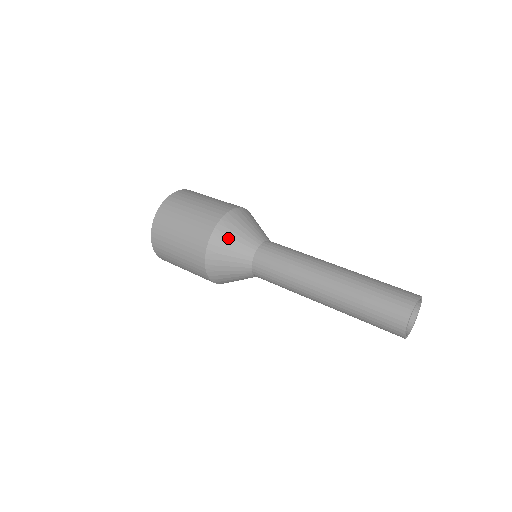
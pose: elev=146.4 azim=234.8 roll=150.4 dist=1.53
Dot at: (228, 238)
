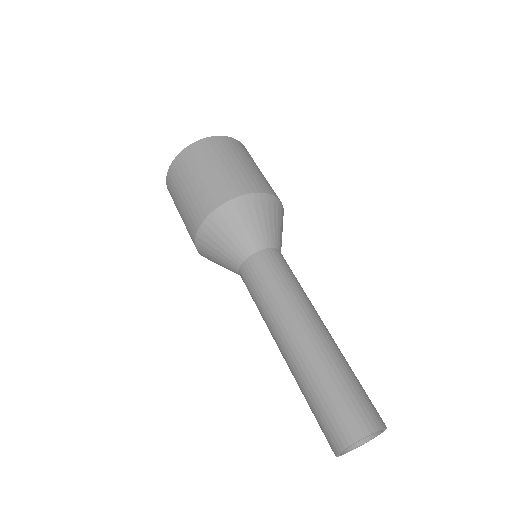
Dot at: (226, 227)
